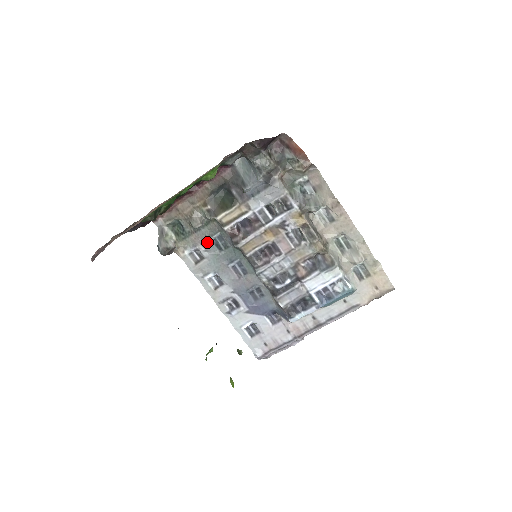
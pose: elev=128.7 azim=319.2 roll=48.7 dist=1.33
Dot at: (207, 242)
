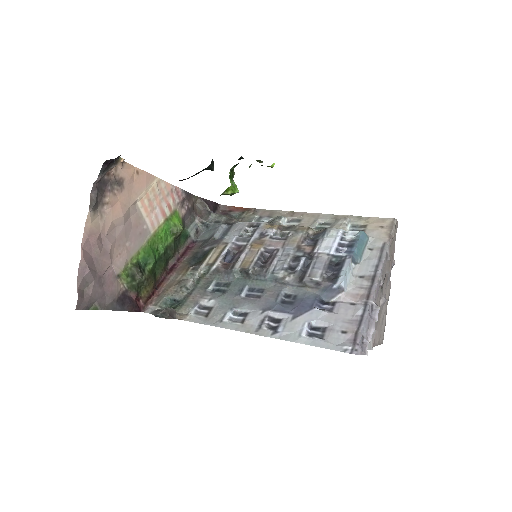
Dot at: (207, 293)
